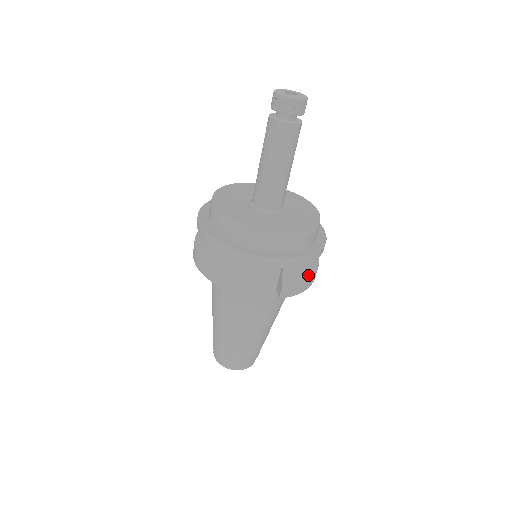
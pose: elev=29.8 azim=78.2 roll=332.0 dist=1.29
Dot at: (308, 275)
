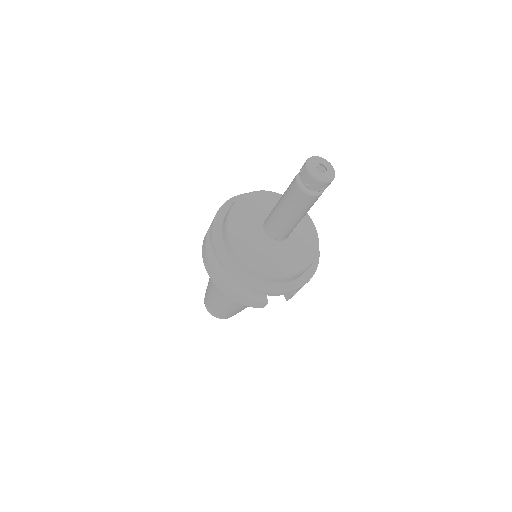
Dot at: occluded
